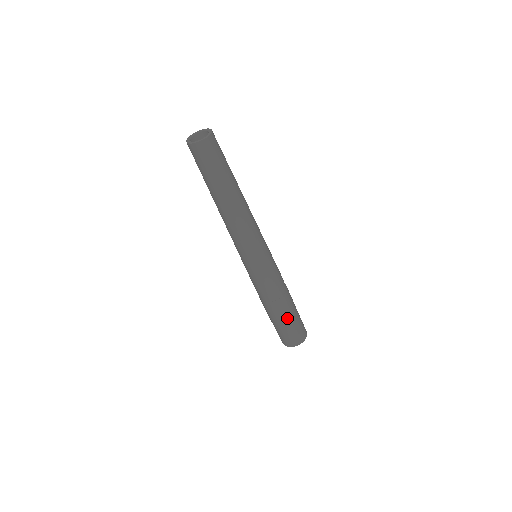
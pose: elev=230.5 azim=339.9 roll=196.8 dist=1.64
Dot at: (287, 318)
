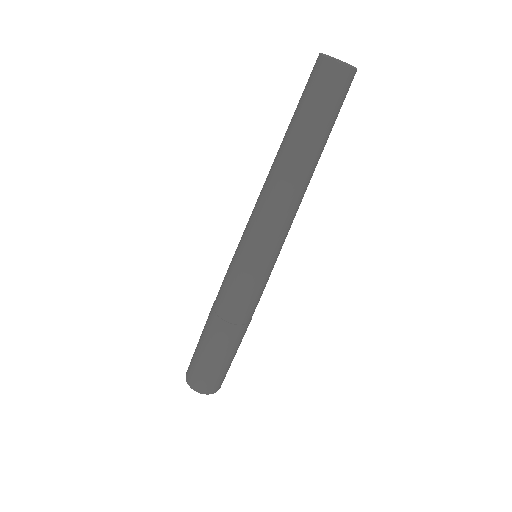
Dot at: (215, 351)
